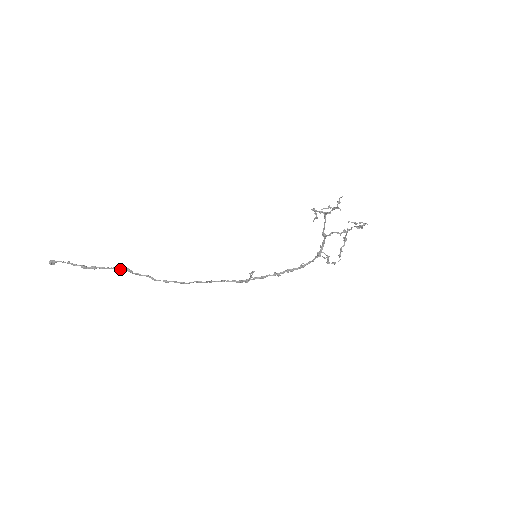
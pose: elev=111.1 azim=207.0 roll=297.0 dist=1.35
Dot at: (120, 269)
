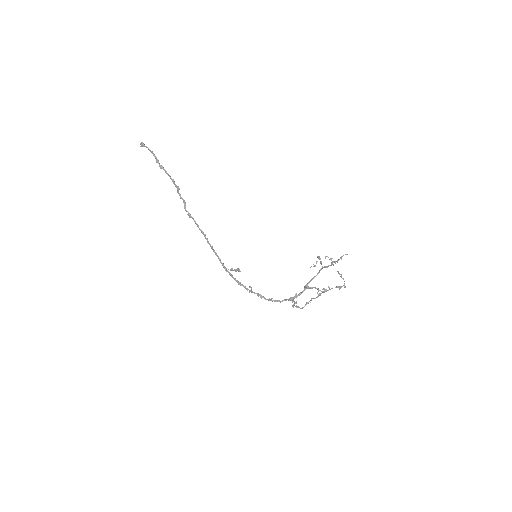
Dot at: (174, 183)
